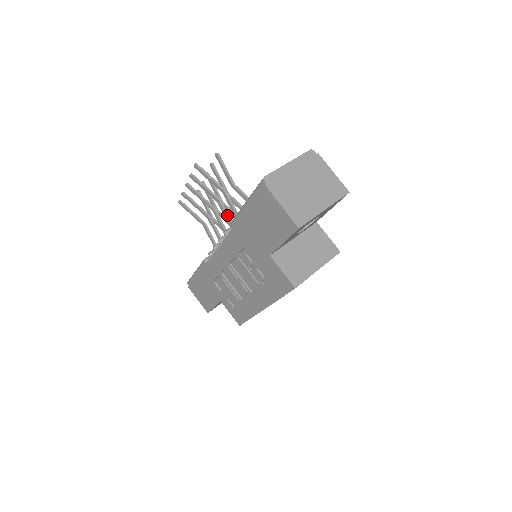
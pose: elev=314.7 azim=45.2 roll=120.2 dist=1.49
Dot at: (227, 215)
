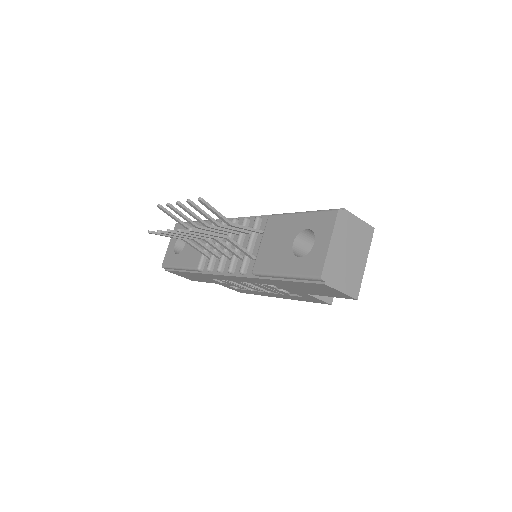
Dot at: (230, 249)
